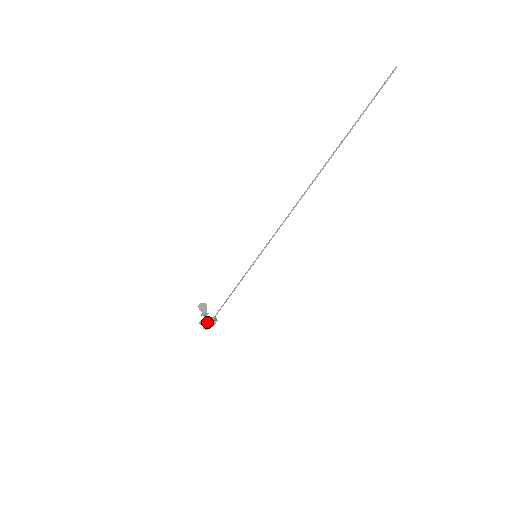
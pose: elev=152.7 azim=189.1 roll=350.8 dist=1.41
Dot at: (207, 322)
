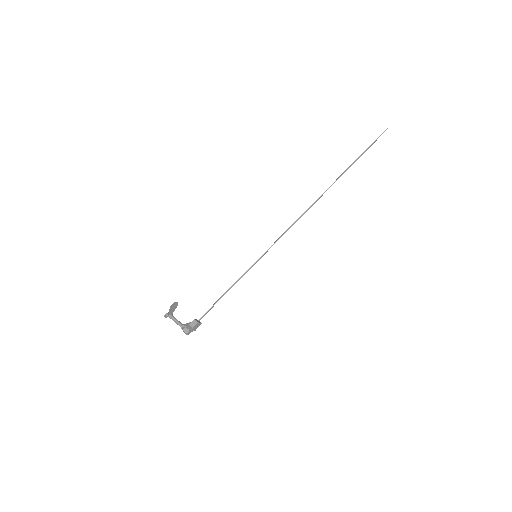
Dot at: (192, 325)
